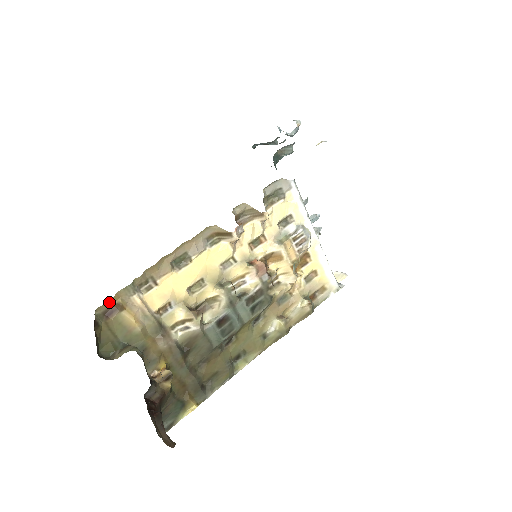
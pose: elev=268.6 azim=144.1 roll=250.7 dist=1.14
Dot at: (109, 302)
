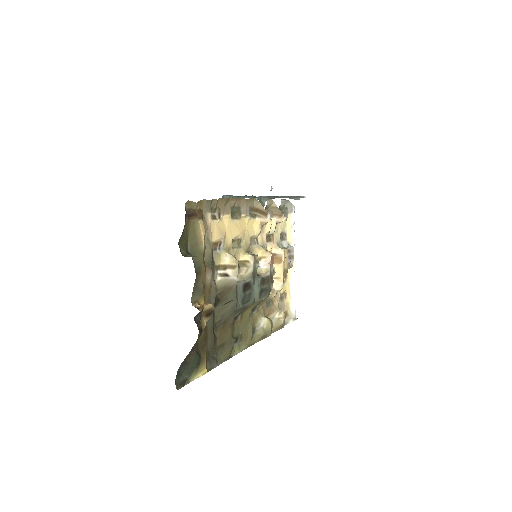
Dot at: (197, 203)
